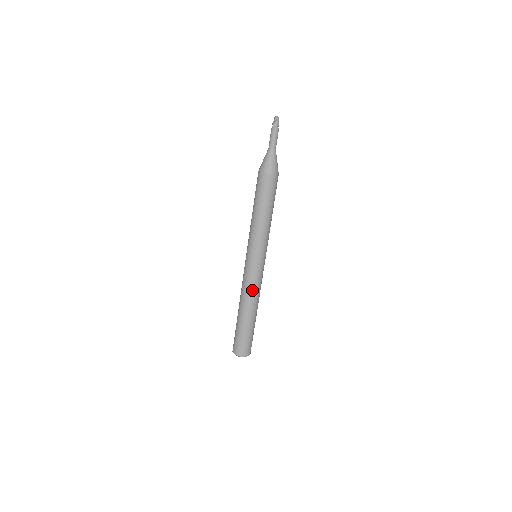
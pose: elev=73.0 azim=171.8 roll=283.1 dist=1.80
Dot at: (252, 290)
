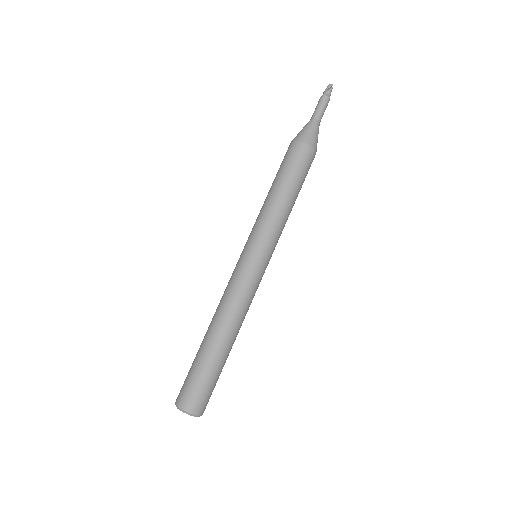
Dot at: (241, 302)
